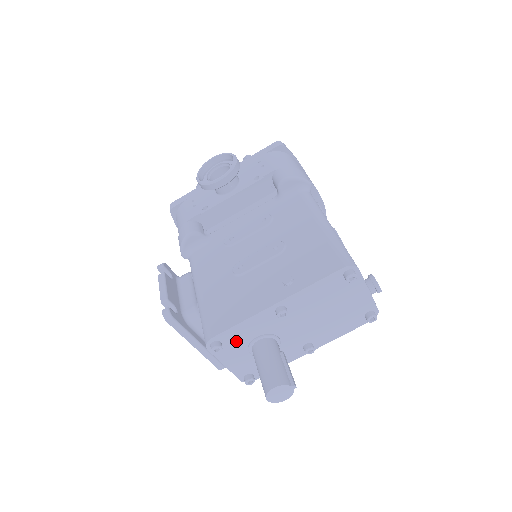
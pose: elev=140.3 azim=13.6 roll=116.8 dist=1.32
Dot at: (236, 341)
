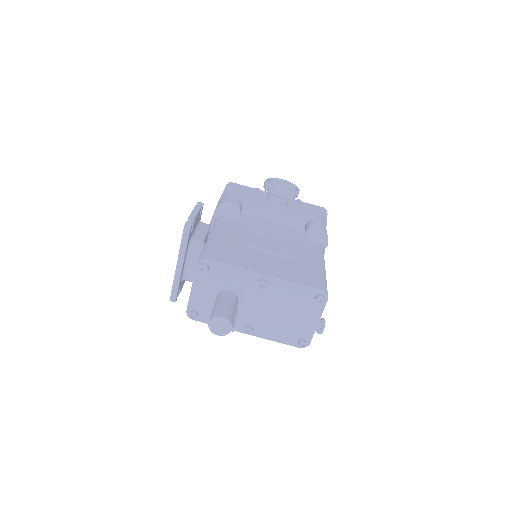
Dot at: (217, 277)
